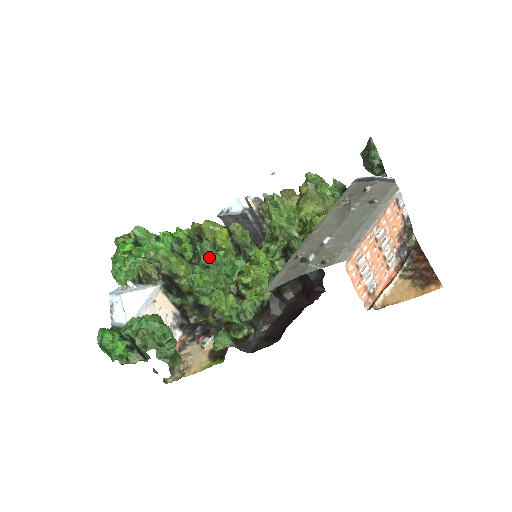
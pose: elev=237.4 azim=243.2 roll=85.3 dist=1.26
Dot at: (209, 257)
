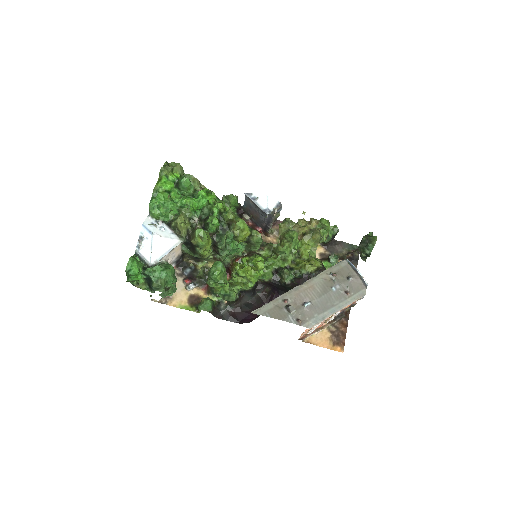
Dot at: (227, 243)
